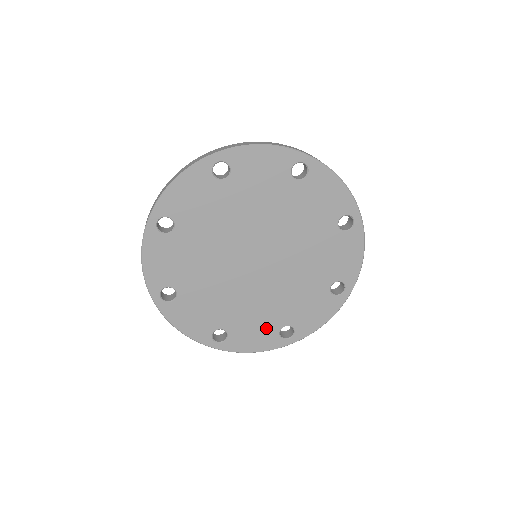
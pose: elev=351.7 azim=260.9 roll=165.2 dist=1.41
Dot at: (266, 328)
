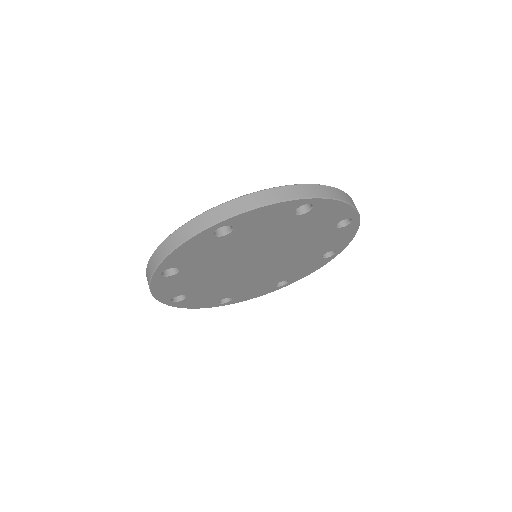
Dot at: (265, 287)
